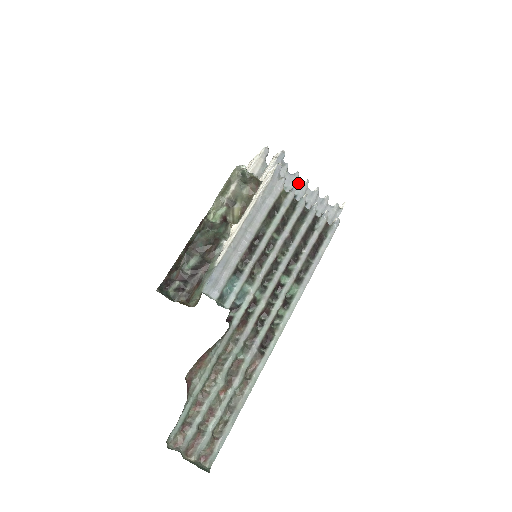
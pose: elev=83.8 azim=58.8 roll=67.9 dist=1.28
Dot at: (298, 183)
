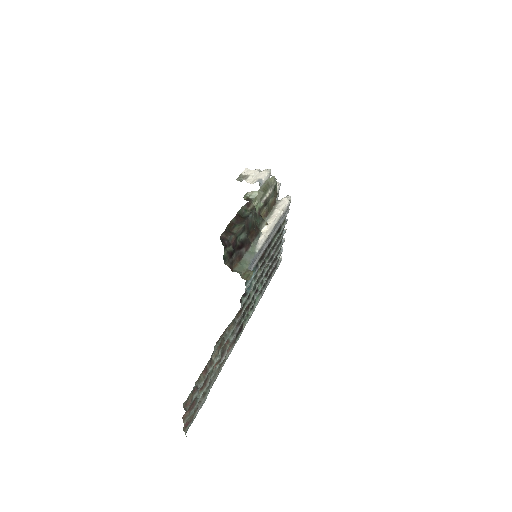
Dot at: occluded
